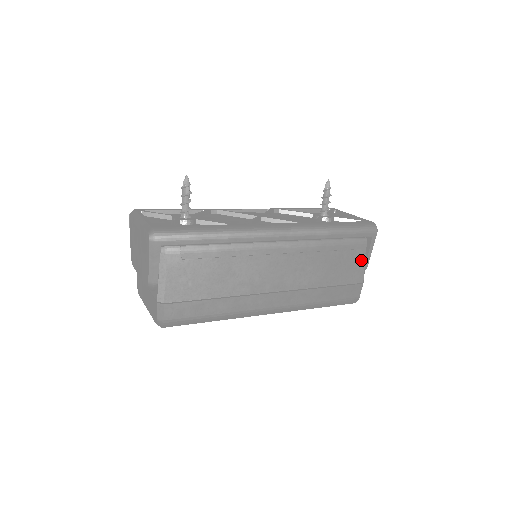
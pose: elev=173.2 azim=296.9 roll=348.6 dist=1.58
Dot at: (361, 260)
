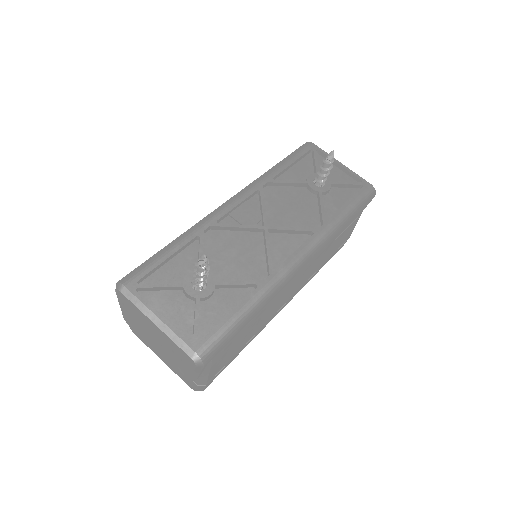
Dot at: (355, 224)
